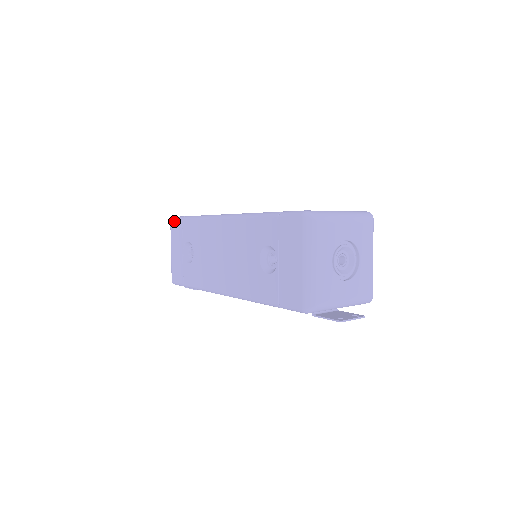
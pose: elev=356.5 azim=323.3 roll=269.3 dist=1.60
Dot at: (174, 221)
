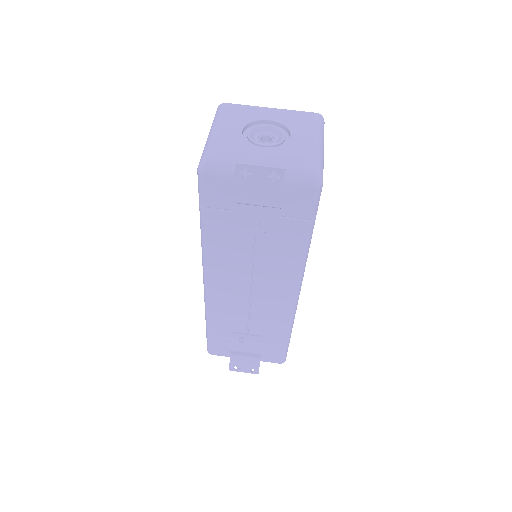
Dot at: occluded
